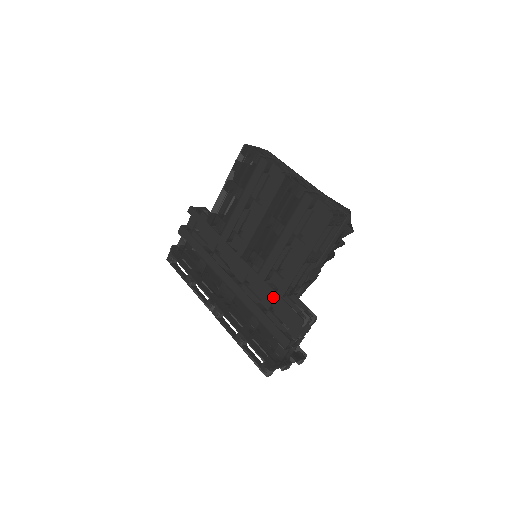
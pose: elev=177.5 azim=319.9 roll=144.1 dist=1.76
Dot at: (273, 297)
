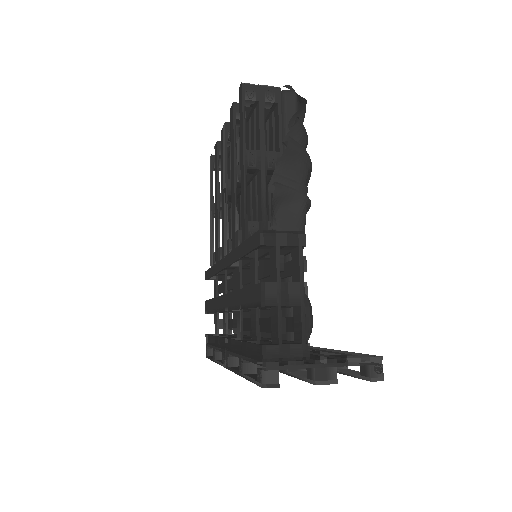
Dot at: (241, 253)
